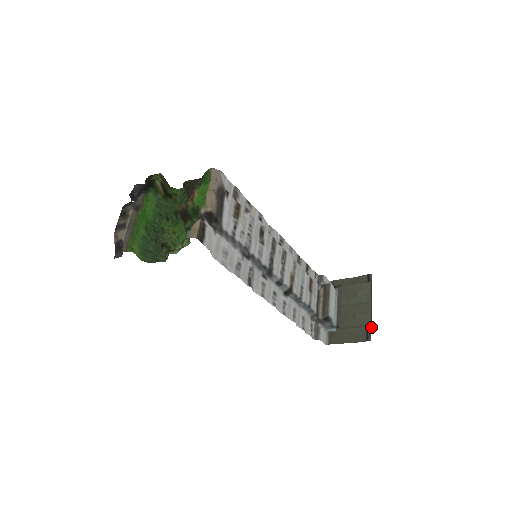
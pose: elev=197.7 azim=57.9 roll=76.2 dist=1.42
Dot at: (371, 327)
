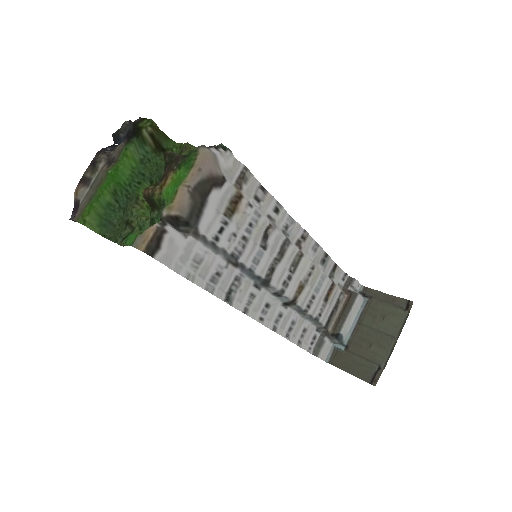
Dot at: (383, 369)
